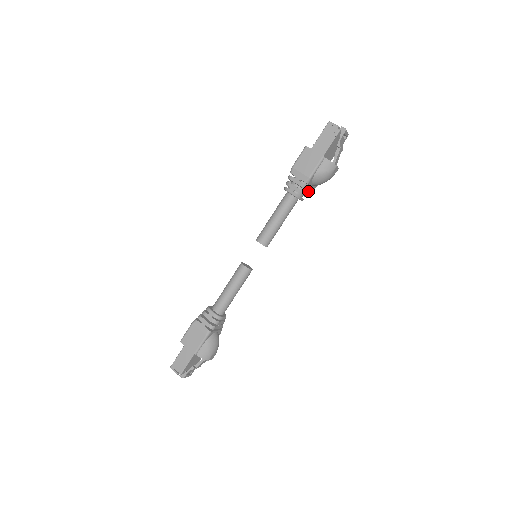
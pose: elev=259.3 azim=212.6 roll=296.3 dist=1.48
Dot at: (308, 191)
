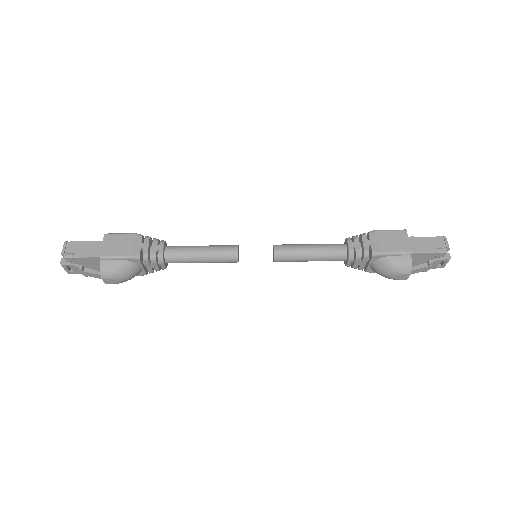
Dot at: (362, 264)
